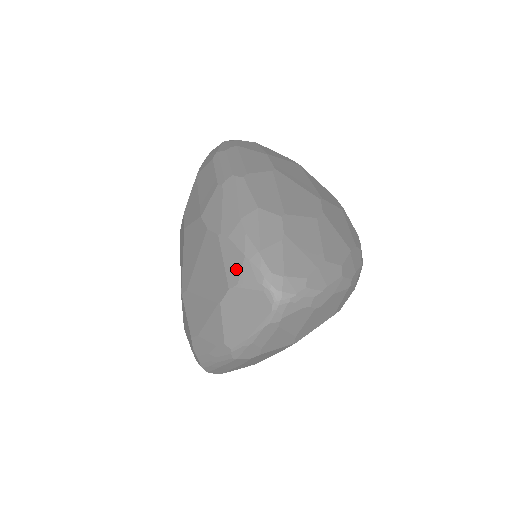
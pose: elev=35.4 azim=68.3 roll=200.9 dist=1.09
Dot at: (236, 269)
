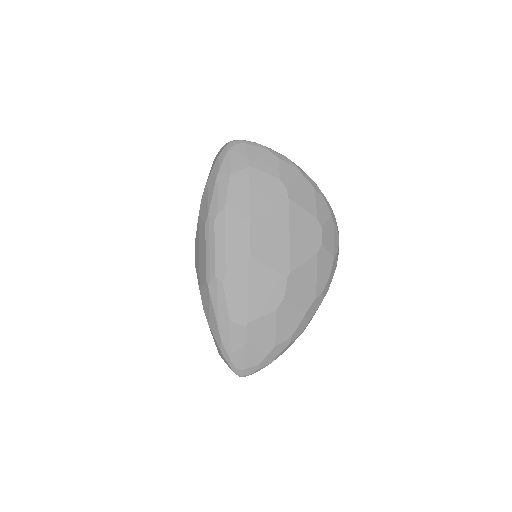
Dot at: (219, 352)
